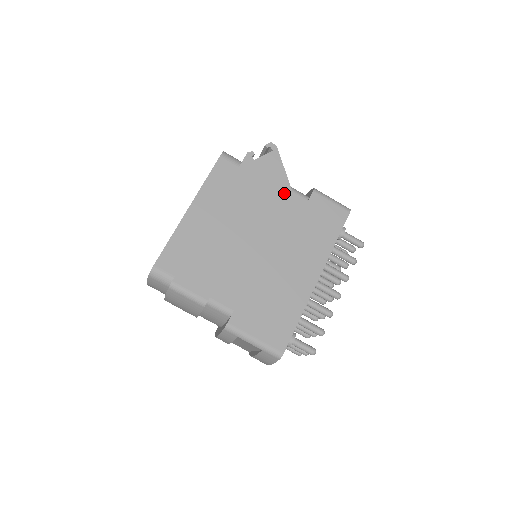
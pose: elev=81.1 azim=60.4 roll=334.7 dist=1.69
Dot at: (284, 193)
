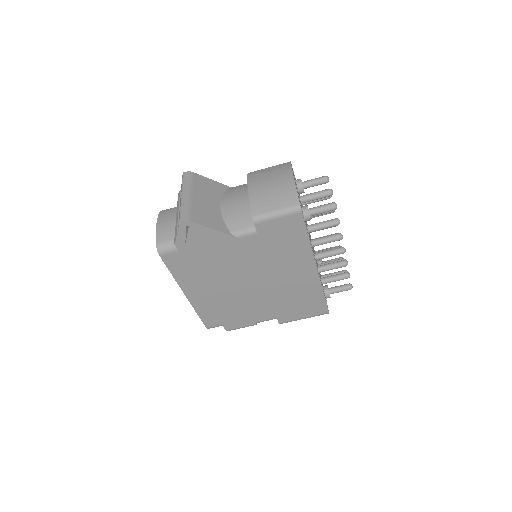
Dot at: (234, 244)
